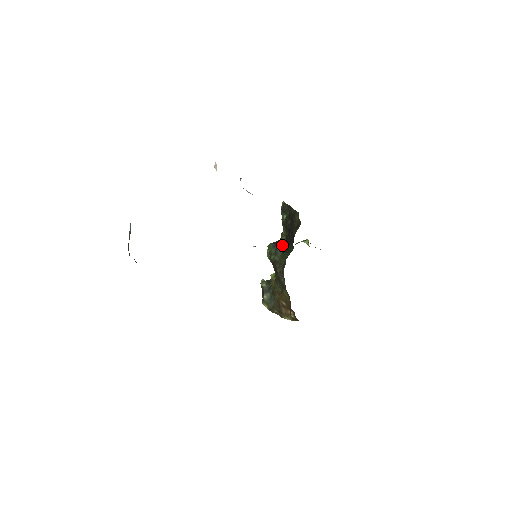
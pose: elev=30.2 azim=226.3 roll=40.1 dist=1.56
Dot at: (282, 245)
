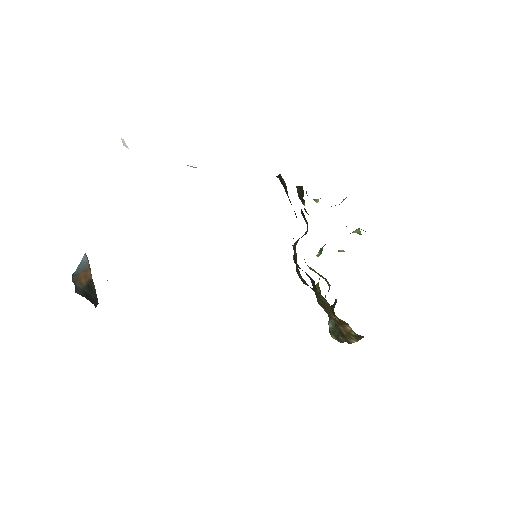
Dot at: occluded
